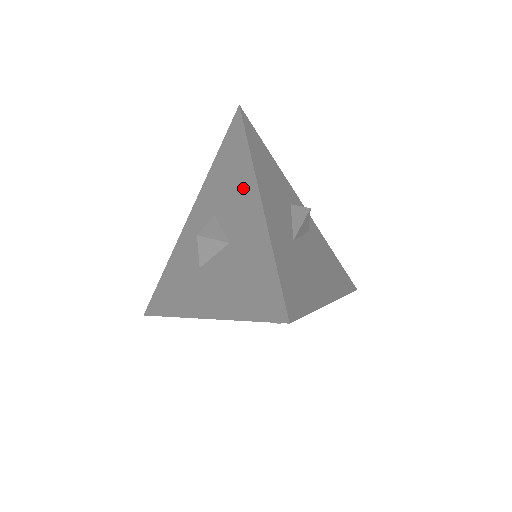
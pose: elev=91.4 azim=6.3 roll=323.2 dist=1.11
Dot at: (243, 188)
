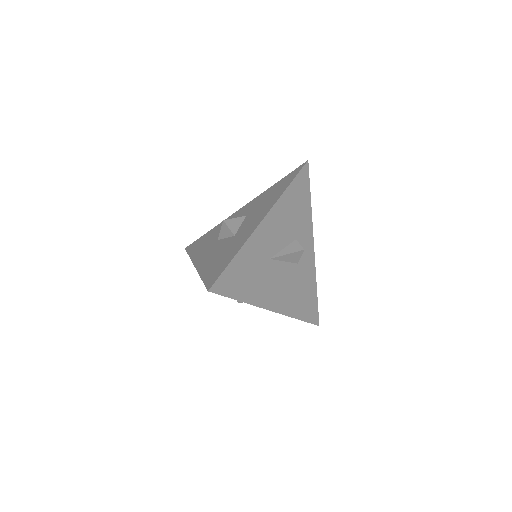
Dot at: (264, 210)
